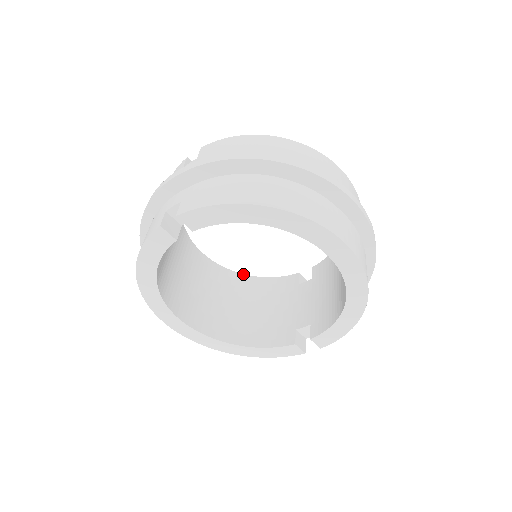
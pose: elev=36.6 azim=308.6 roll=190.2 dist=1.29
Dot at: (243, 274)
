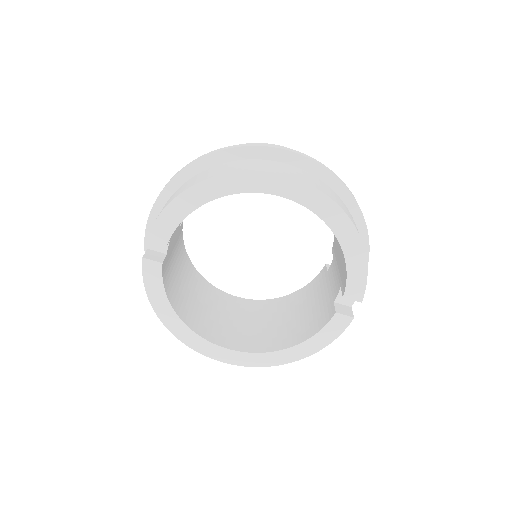
Dot at: (282, 297)
